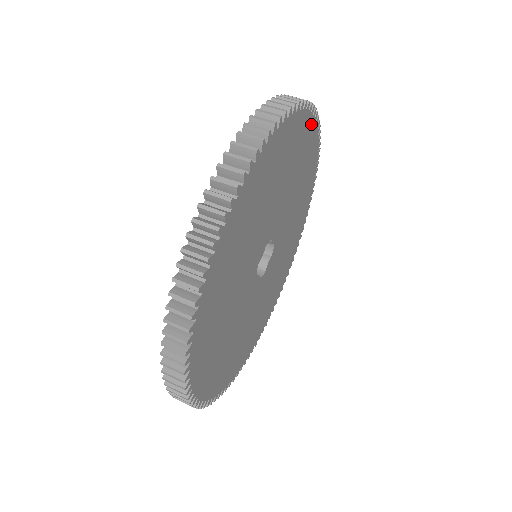
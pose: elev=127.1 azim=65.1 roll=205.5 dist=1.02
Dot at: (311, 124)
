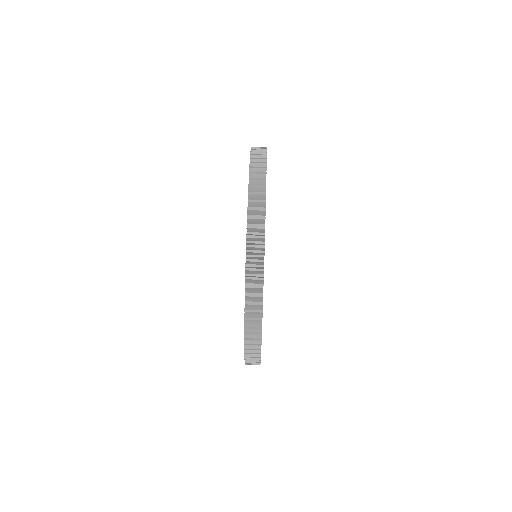
Dot at: occluded
